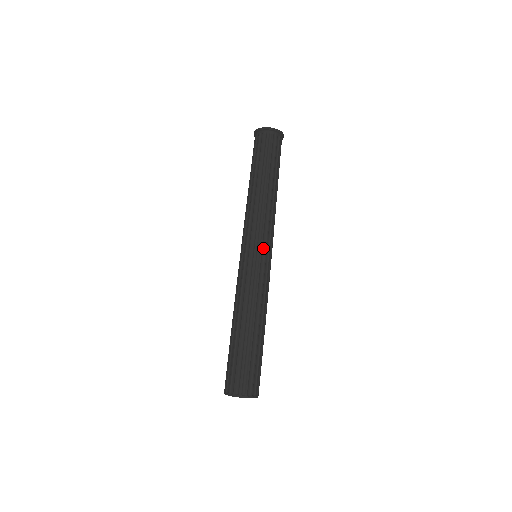
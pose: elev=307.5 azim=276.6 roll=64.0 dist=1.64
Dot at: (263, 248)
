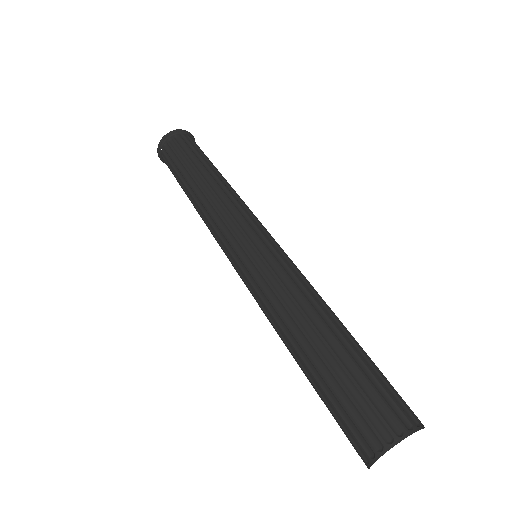
Dot at: (263, 232)
